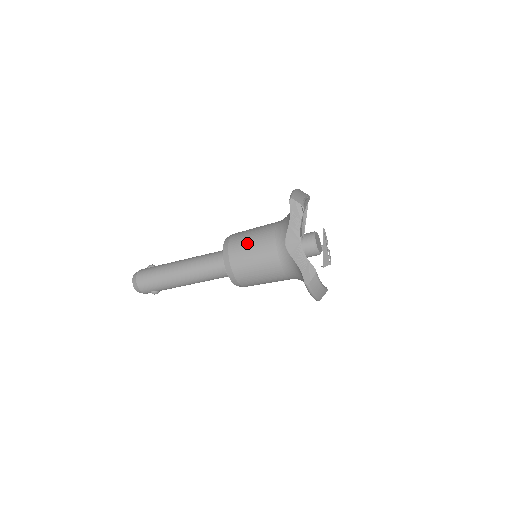
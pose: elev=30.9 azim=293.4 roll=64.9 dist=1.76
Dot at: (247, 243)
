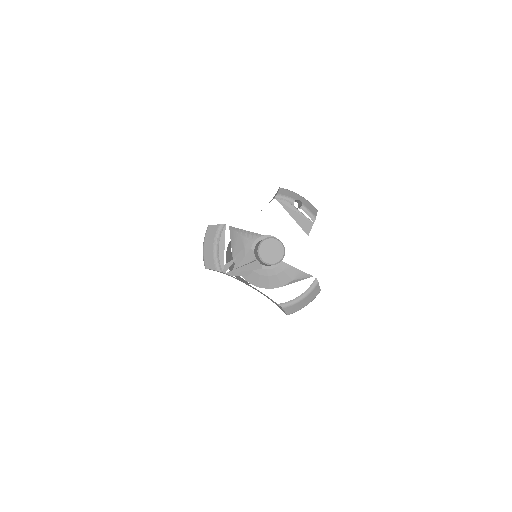
Dot at: occluded
